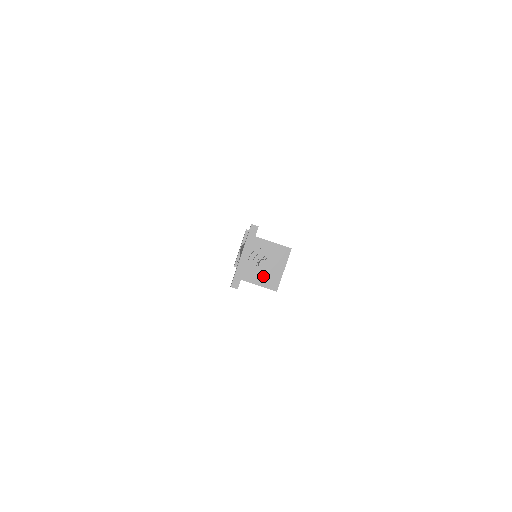
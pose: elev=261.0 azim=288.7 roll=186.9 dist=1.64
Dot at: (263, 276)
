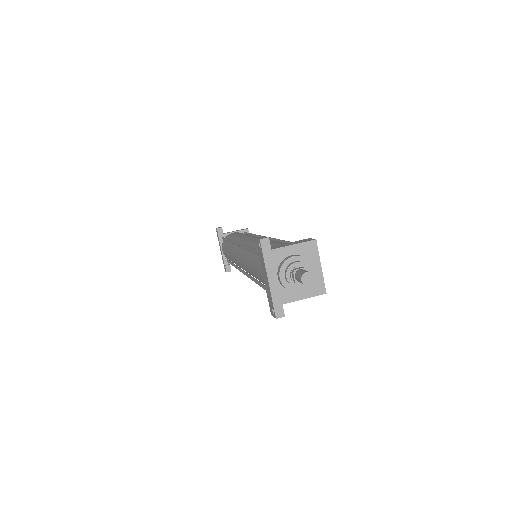
Dot at: (305, 287)
